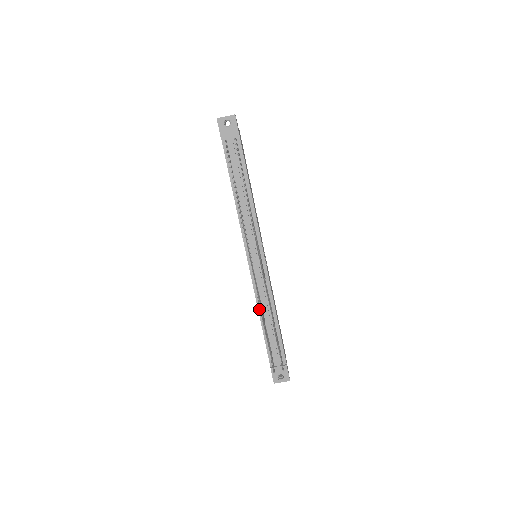
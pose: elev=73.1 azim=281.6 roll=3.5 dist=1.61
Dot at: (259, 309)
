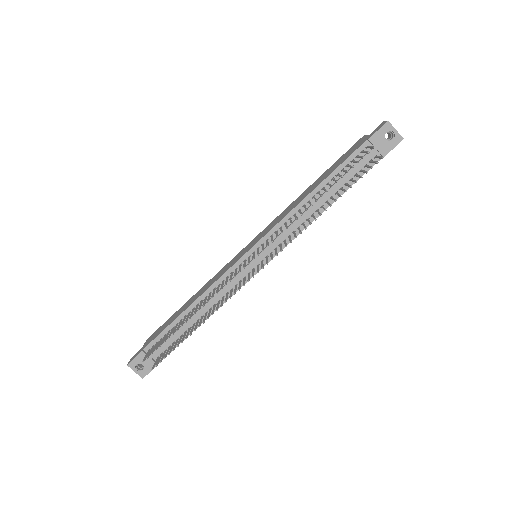
Dot at: (201, 297)
